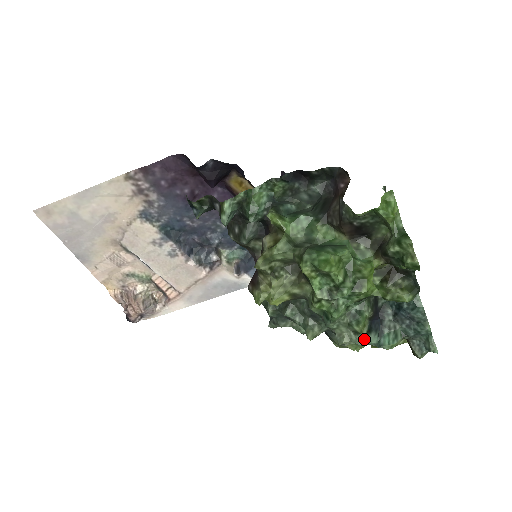
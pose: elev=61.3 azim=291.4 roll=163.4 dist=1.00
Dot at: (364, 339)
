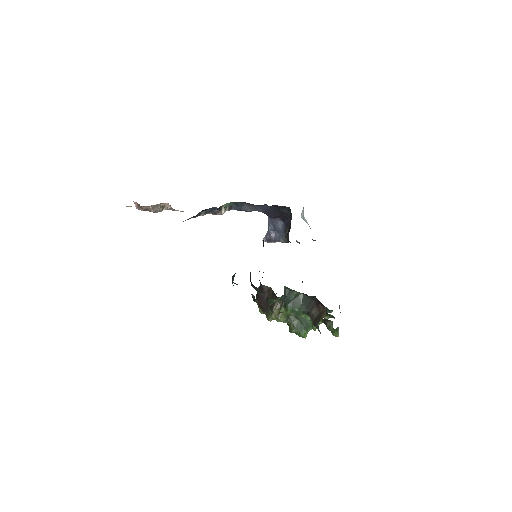
Dot at: occluded
